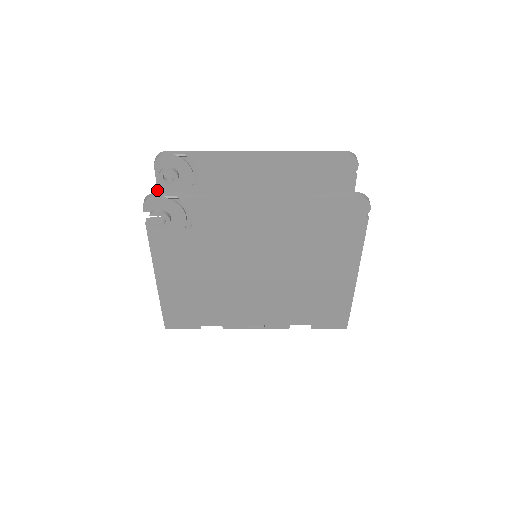
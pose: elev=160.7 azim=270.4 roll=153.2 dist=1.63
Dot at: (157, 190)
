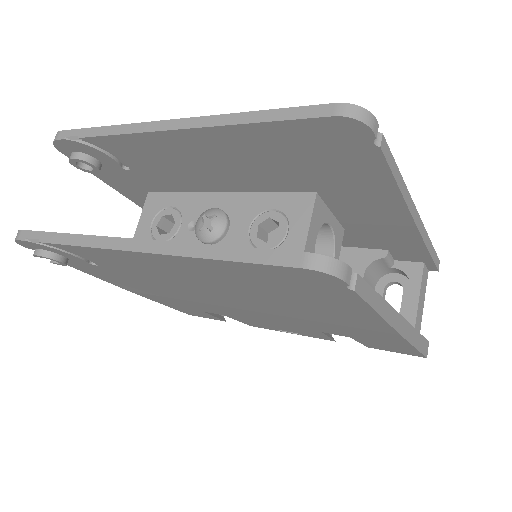
Dot at: occluded
